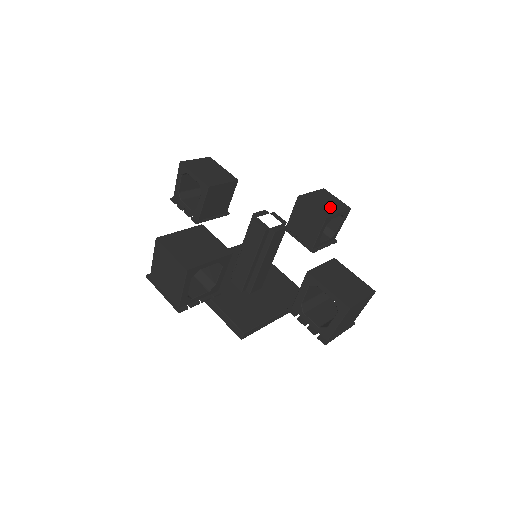
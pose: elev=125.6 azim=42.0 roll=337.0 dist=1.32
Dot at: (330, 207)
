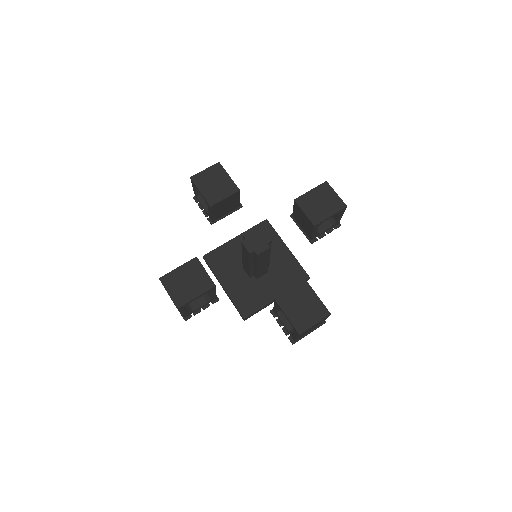
Dot at: (323, 209)
